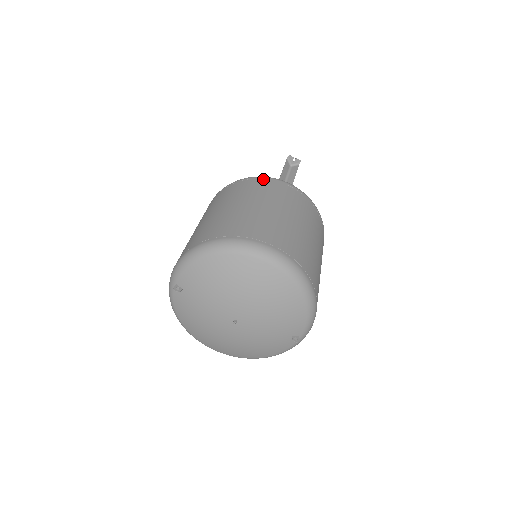
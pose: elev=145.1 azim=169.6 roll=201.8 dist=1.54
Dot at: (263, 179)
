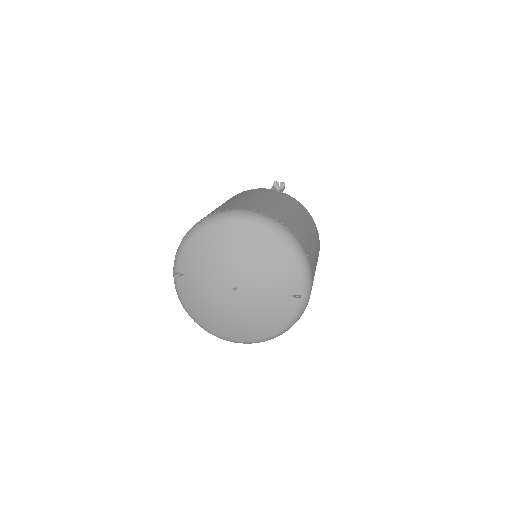
Dot at: (248, 190)
